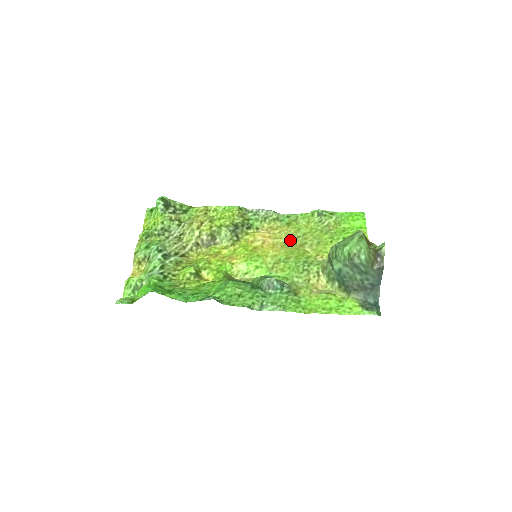
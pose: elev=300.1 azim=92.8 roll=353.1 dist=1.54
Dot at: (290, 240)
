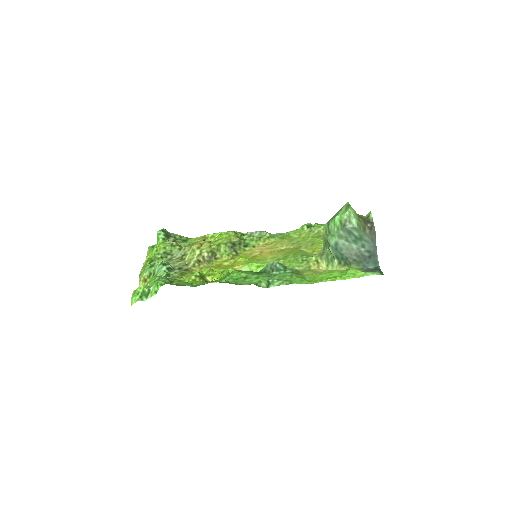
Dot at: (286, 247)
